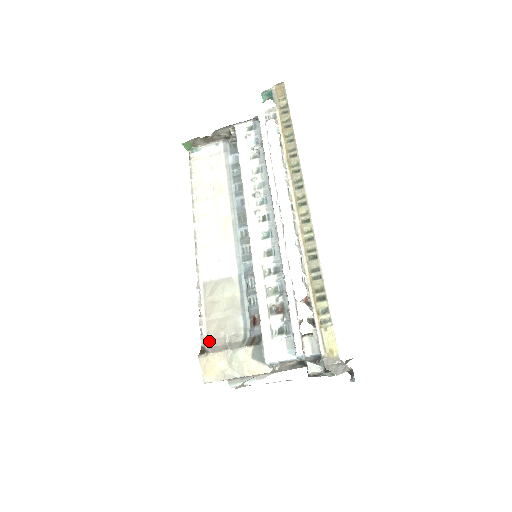
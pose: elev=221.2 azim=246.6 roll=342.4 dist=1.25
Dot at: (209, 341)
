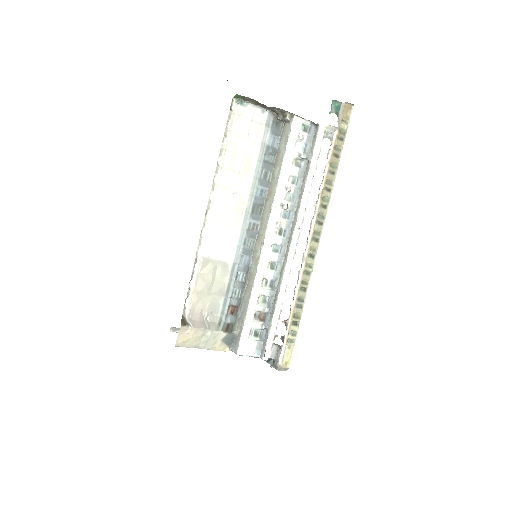
Dot at: (190, 313)
